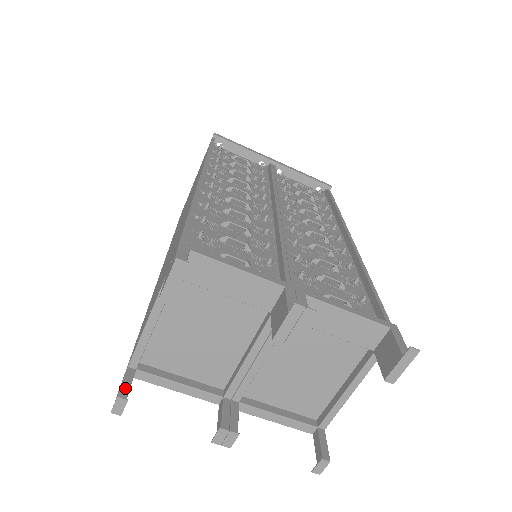
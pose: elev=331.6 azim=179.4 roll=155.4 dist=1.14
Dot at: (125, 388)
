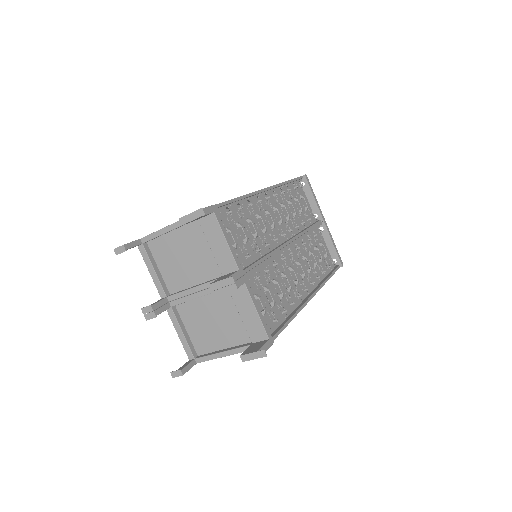
Dot at: (130, 245)
